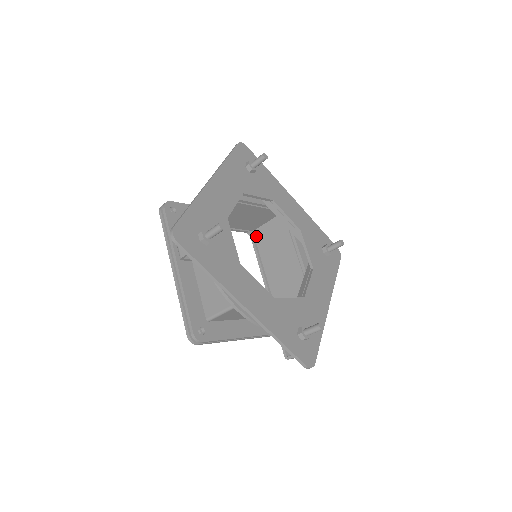
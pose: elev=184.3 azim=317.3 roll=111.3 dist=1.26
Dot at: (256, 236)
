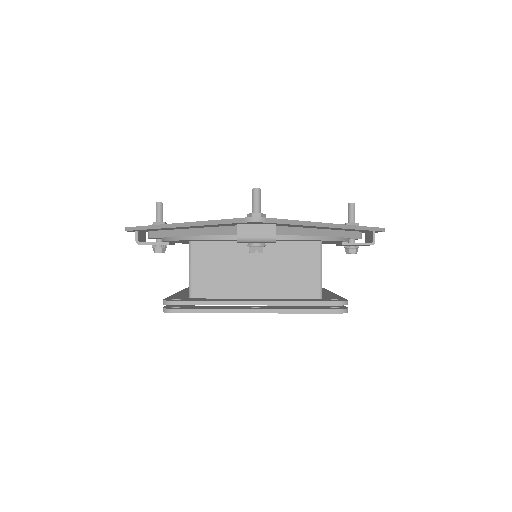
Dot at: occluded
